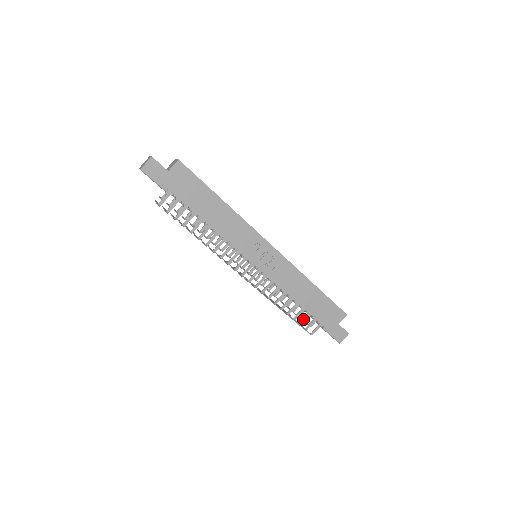
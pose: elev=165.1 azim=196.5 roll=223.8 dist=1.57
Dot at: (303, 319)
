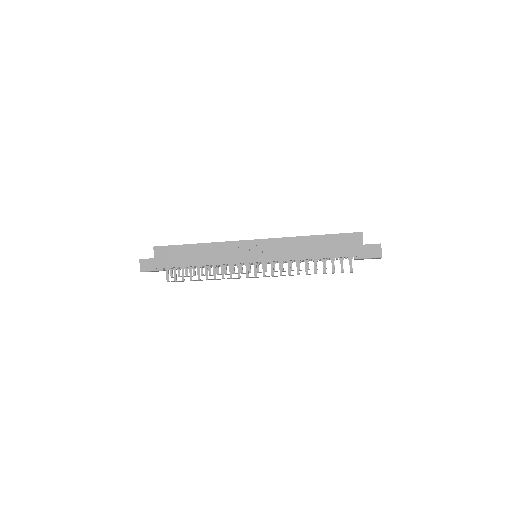
Dot at: occluded
